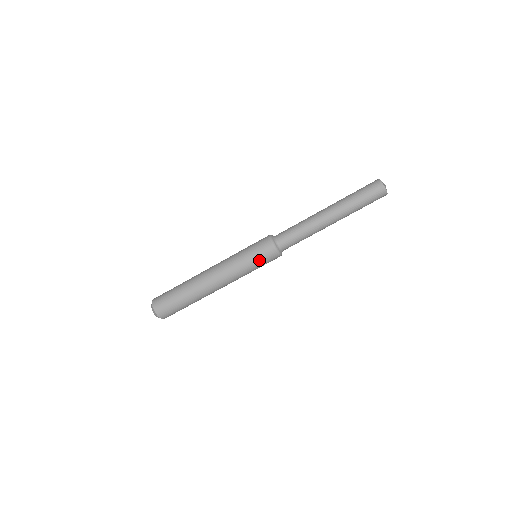
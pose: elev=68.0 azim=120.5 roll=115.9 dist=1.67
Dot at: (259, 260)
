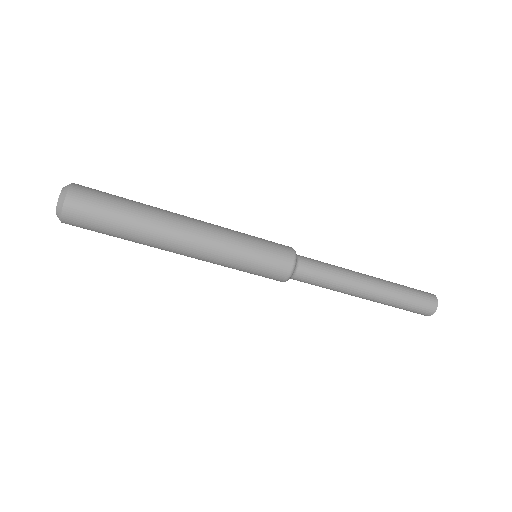
Dot at: (255, 274)
